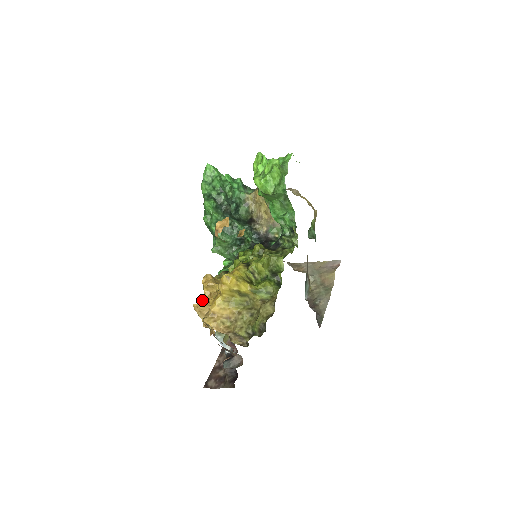
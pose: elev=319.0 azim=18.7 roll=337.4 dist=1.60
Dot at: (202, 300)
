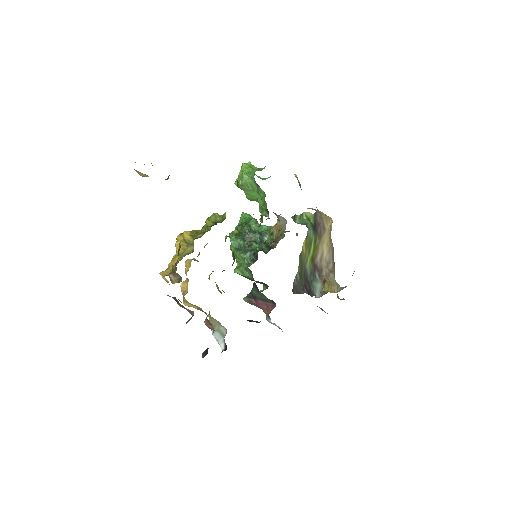
Dot at: occluded
